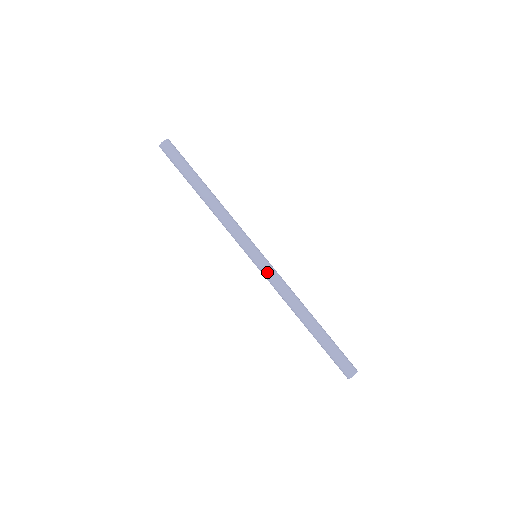
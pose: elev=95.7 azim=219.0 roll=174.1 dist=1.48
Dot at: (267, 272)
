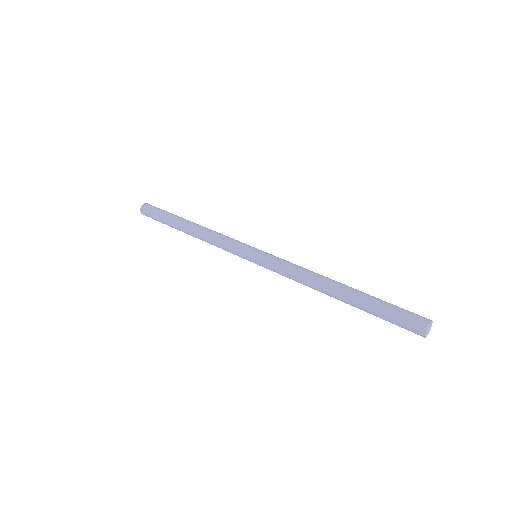
Dot at: (272, 259)
